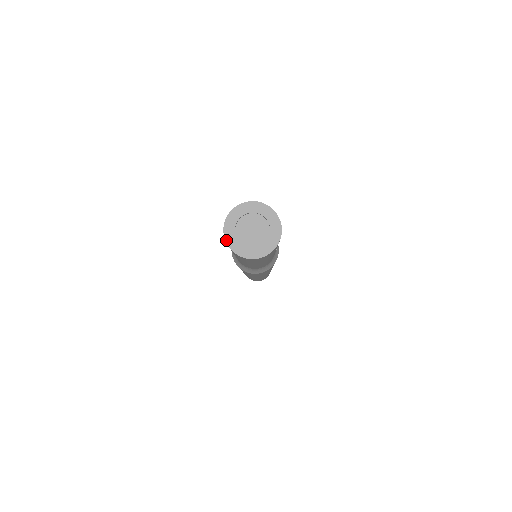
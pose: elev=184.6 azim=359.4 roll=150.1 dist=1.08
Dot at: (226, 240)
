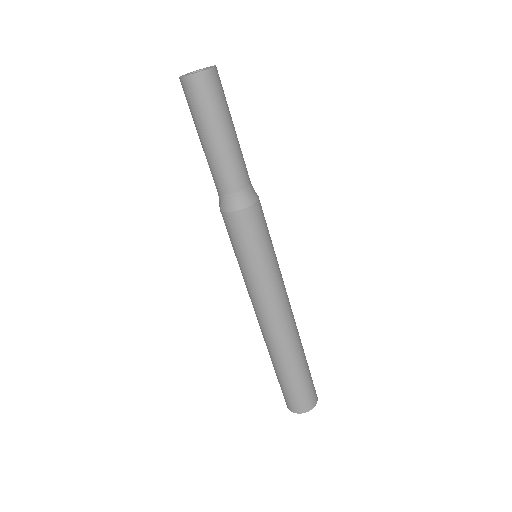
Dot at: (189, 75)
